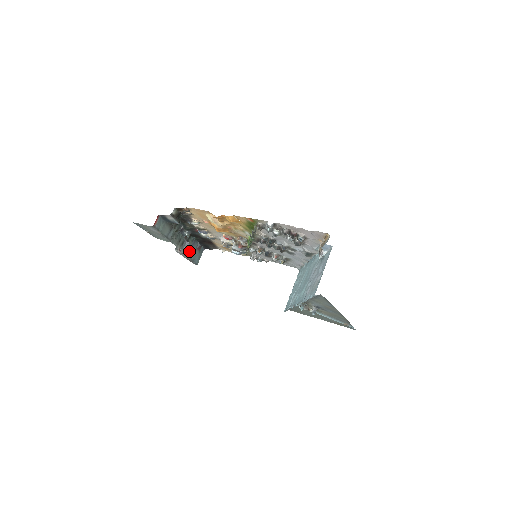
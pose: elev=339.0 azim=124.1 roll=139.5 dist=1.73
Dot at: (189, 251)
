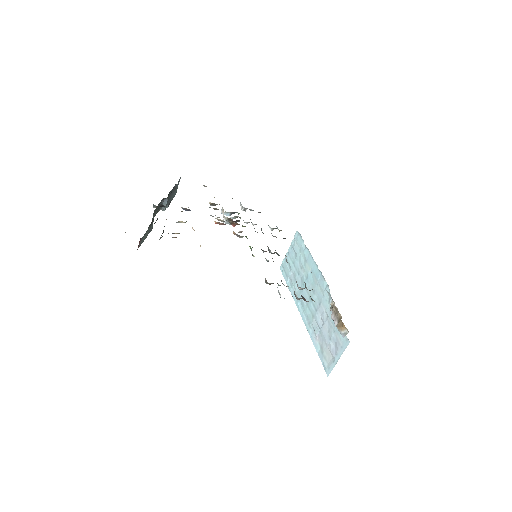
Dot at: (168, 201)
